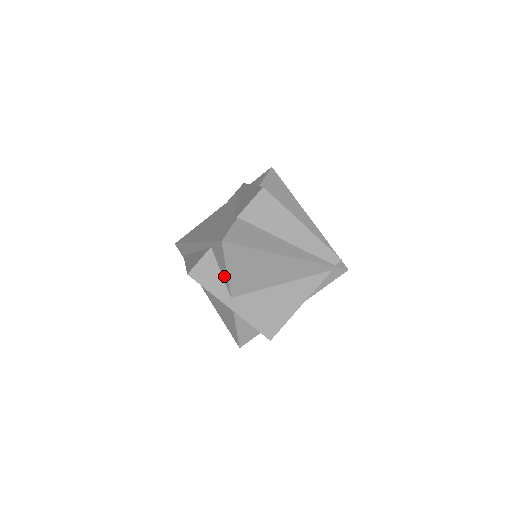
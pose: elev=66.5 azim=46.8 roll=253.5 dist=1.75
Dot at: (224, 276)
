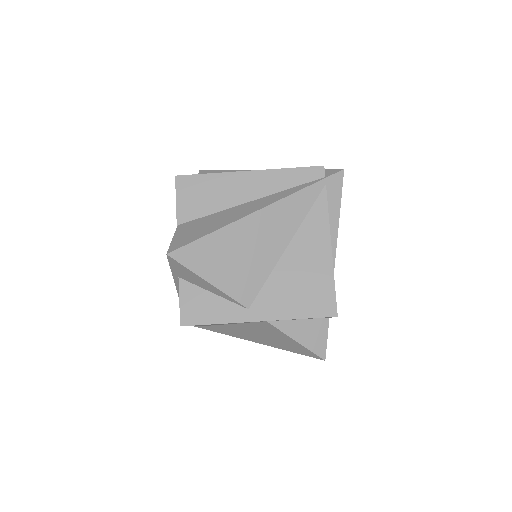
Dot at: (217, 293)
